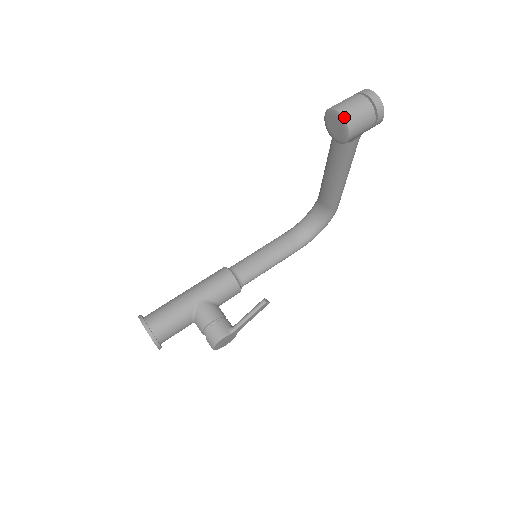
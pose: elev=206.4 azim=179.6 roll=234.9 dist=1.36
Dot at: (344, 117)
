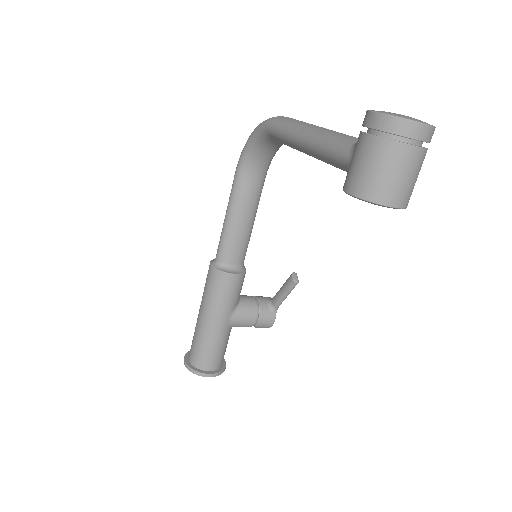
Dot at: occluded
